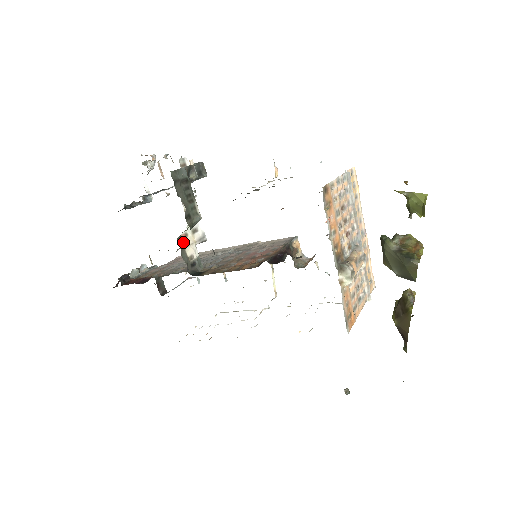
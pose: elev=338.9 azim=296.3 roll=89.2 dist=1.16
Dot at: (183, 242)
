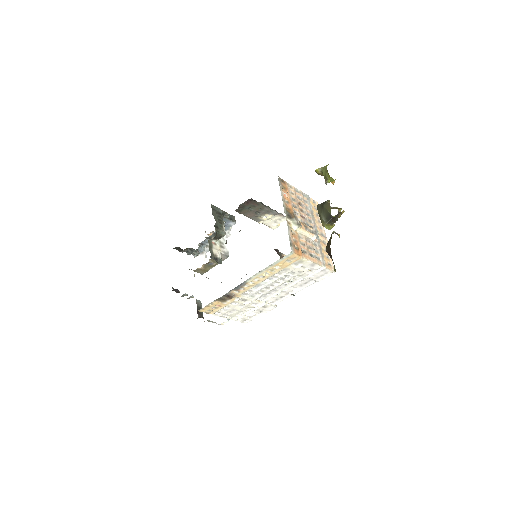
Dot at: (212, 245)
